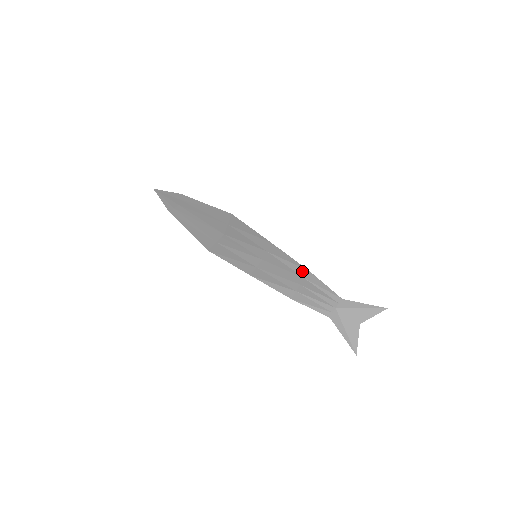
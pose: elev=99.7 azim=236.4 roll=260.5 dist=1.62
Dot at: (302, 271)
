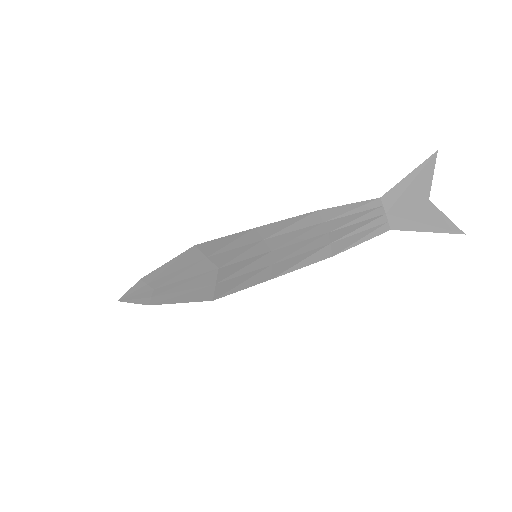
Dot at: (312, 219)
